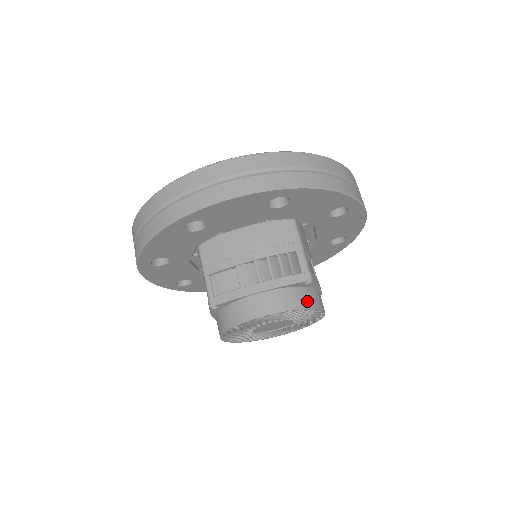
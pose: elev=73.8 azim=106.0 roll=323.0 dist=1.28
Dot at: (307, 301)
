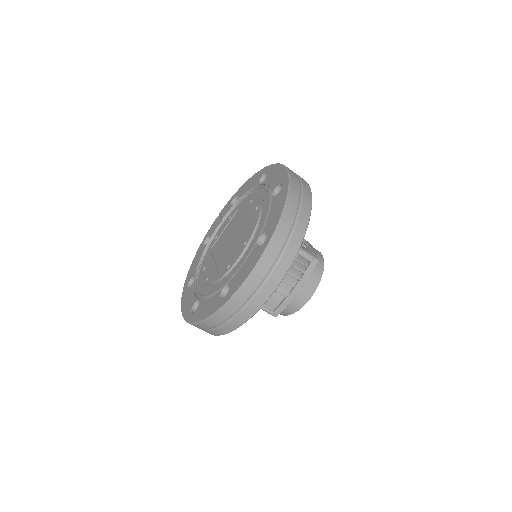
Dot at: (319, 268)
